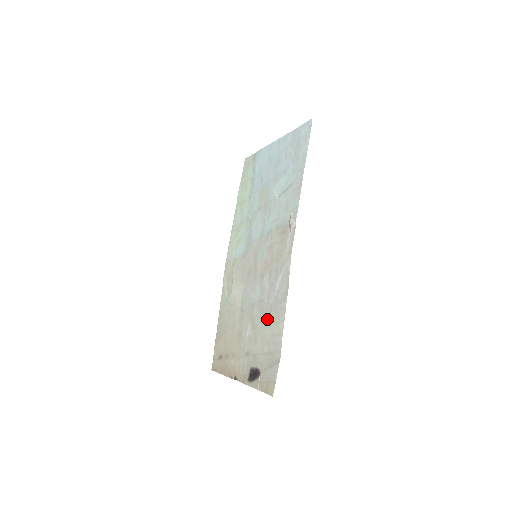
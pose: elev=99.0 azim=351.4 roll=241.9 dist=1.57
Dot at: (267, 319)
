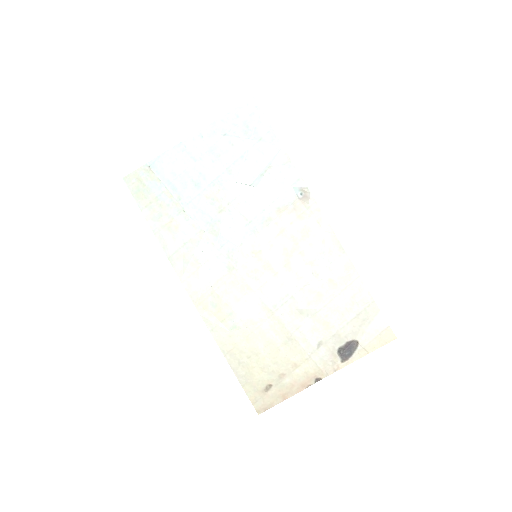
Dot at: (331, 293)
